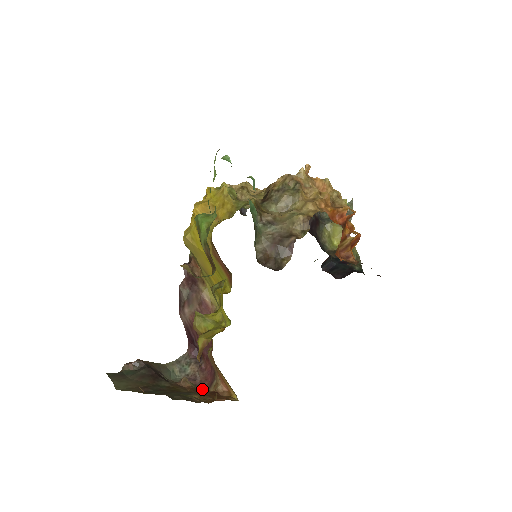
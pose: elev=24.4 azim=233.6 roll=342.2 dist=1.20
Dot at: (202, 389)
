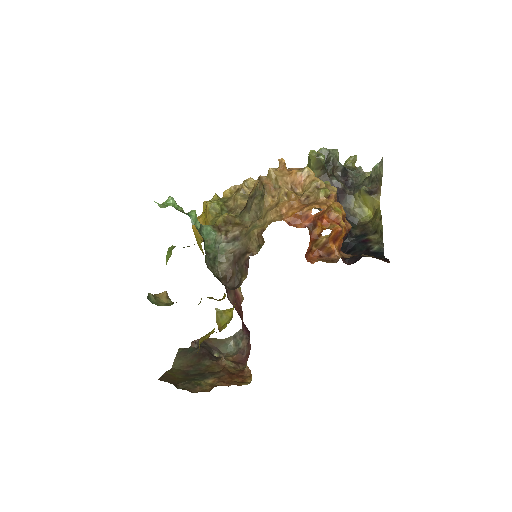
Dot at: (241, 365)
